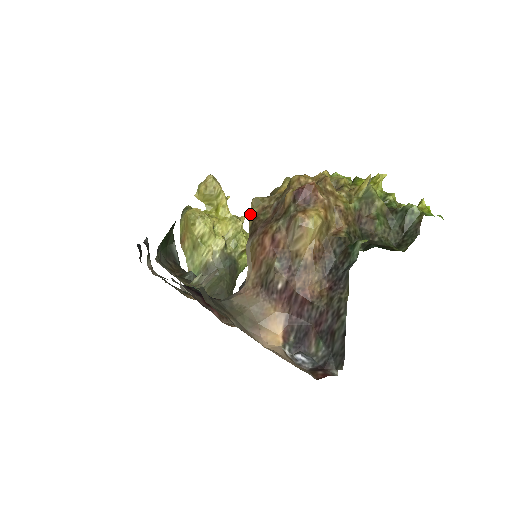
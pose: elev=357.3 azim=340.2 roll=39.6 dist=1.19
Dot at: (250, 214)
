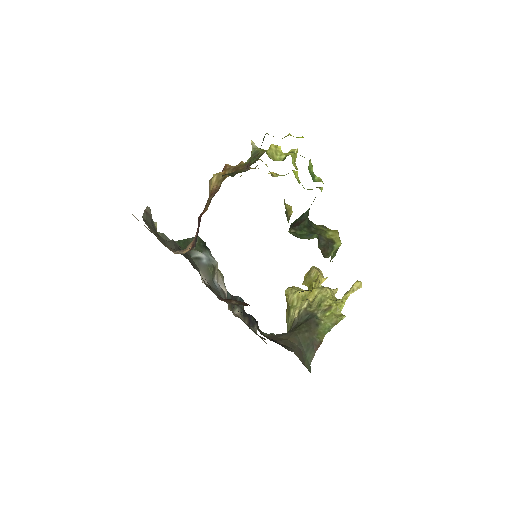
Dot at: occluded
